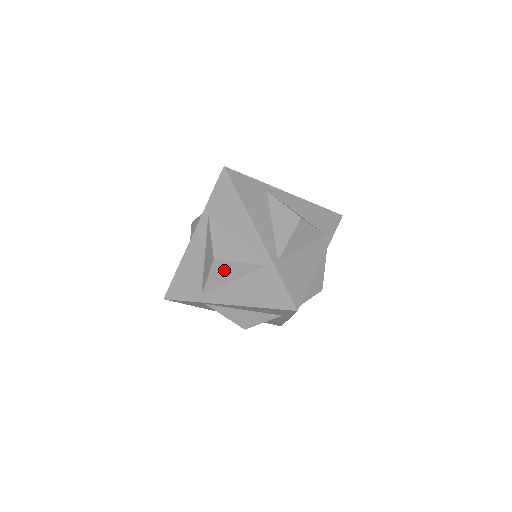
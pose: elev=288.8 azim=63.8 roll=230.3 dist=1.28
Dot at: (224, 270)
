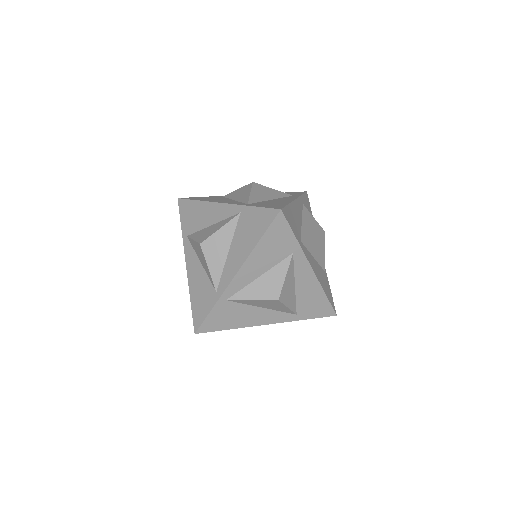
Dot at: (214, 247)
